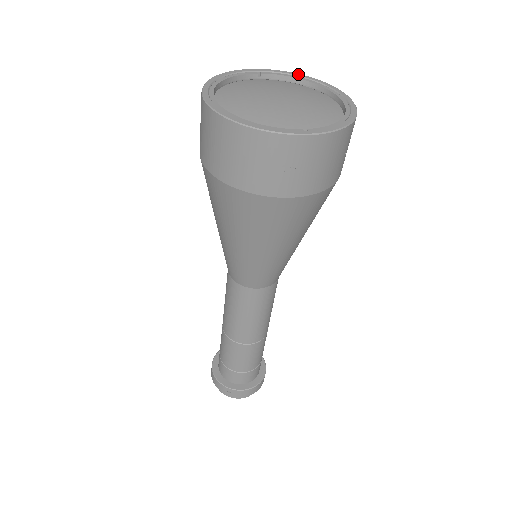
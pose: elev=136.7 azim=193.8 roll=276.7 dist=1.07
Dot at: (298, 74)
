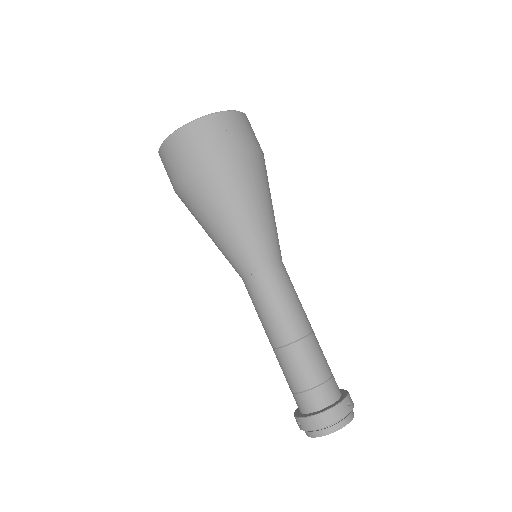
Dot at: occluded
